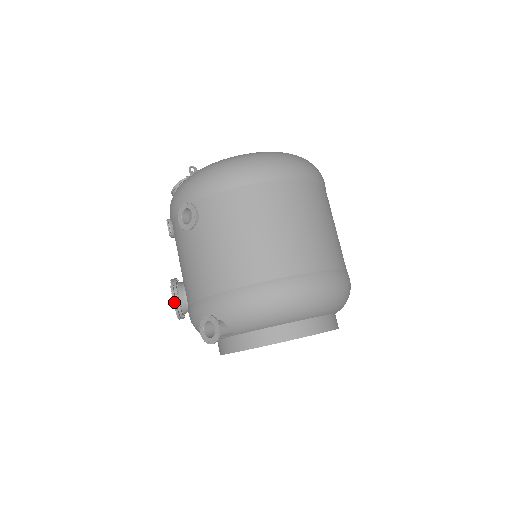
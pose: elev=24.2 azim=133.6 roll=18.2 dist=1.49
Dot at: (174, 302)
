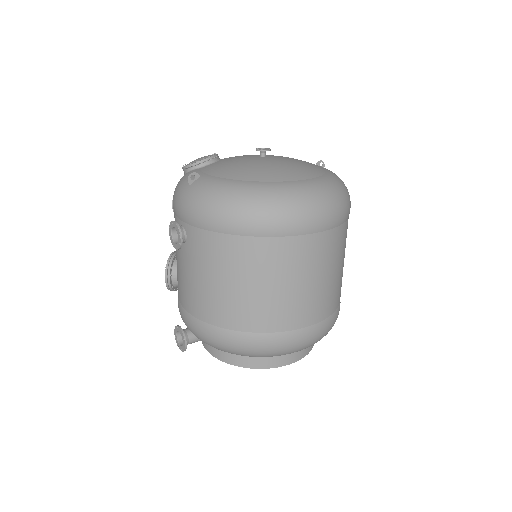
Dot at: (166, 283)
